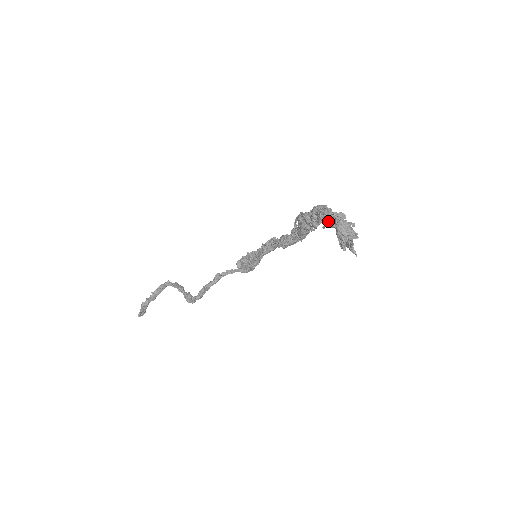
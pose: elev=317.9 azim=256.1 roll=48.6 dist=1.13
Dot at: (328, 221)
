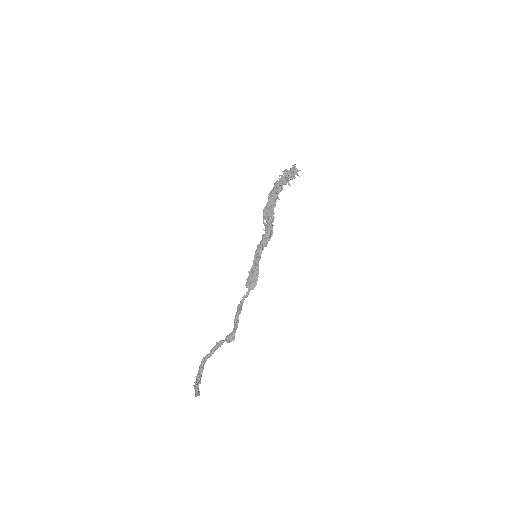
Dot at: (279, 185)
